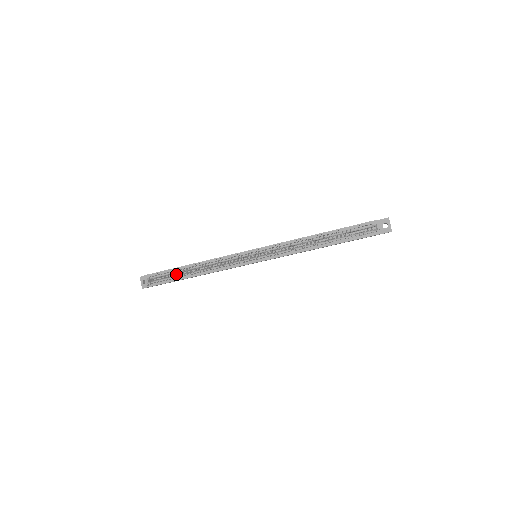
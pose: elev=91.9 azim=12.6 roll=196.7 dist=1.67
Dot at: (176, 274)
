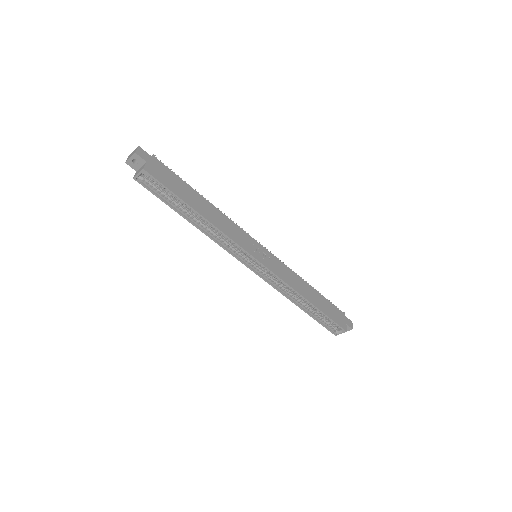
Dot at: occluded
